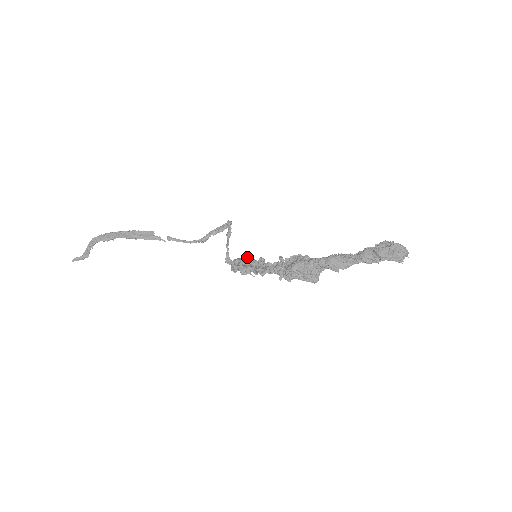
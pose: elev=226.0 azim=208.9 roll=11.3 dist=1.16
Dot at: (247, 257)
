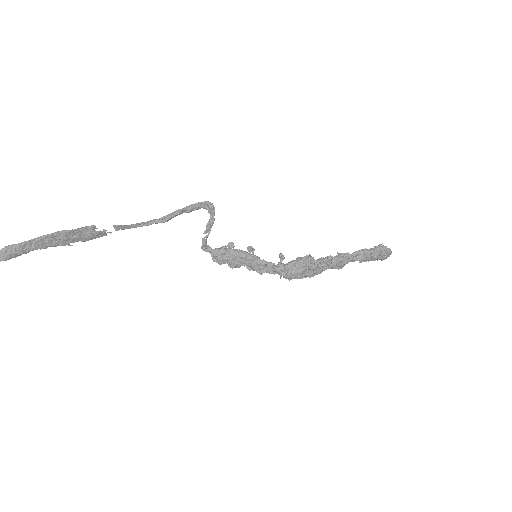
Dot at: (230, 243)
